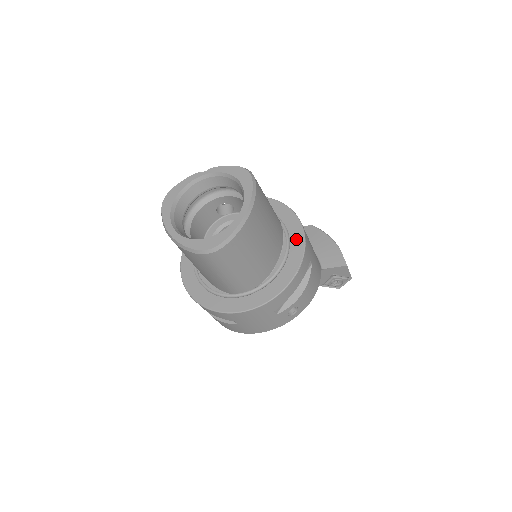
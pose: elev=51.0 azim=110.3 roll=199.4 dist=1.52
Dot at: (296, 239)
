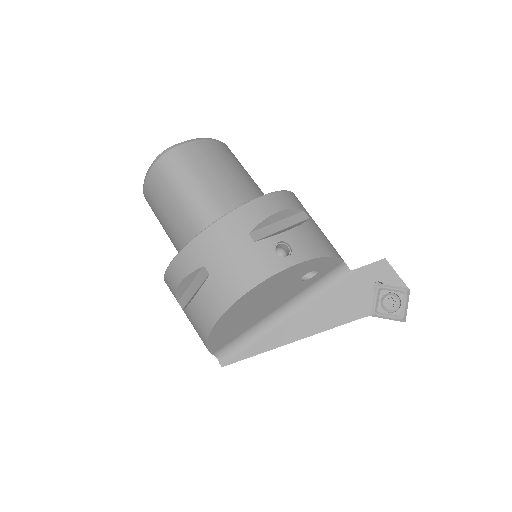
Dot at: occluded
